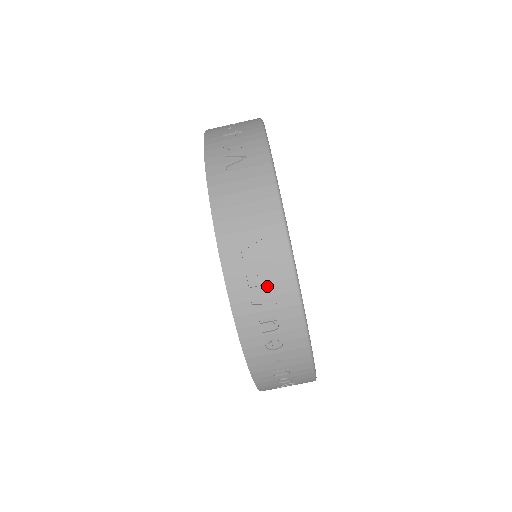
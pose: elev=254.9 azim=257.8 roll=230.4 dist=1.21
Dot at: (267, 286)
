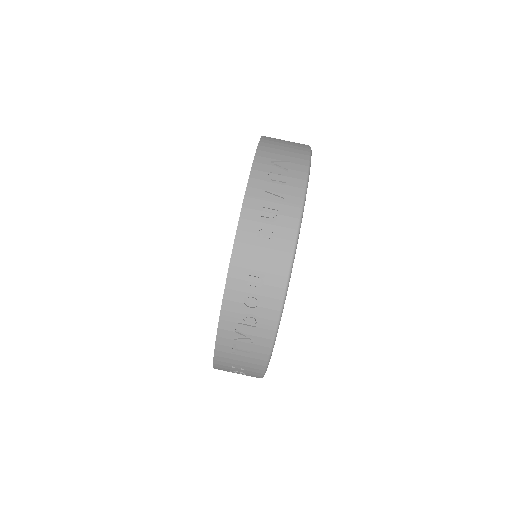
Dot at: (281, 186)
